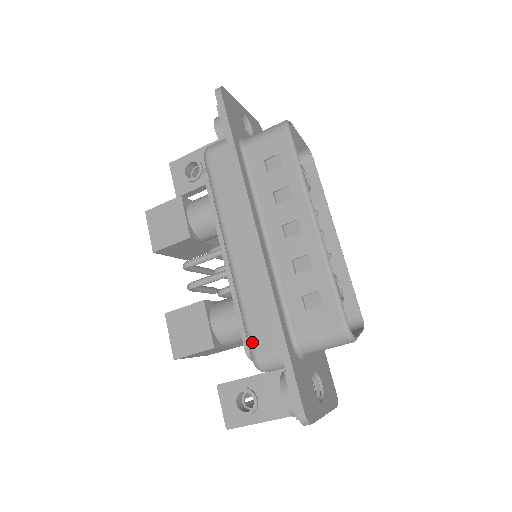
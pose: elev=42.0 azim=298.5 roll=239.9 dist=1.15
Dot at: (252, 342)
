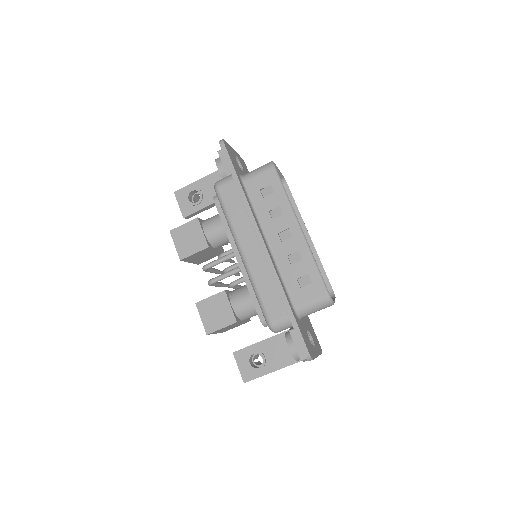
Dot at: (267, 313)
